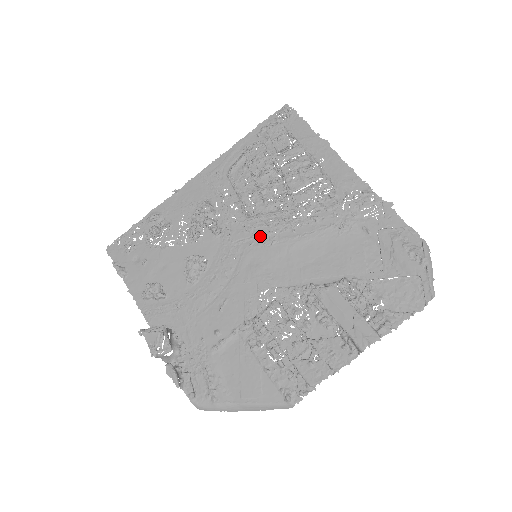
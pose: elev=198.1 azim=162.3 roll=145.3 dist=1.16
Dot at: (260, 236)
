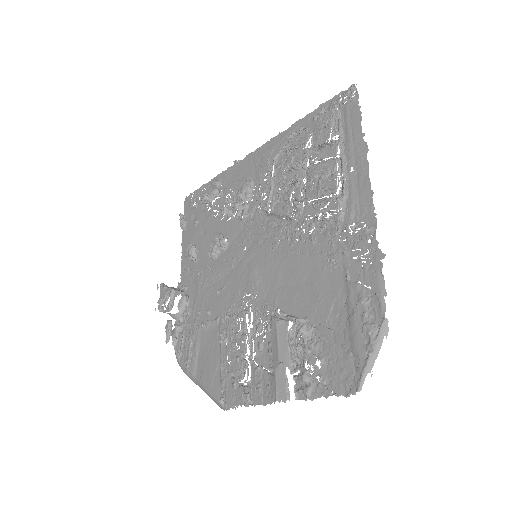
Dot at: (268, 237)
